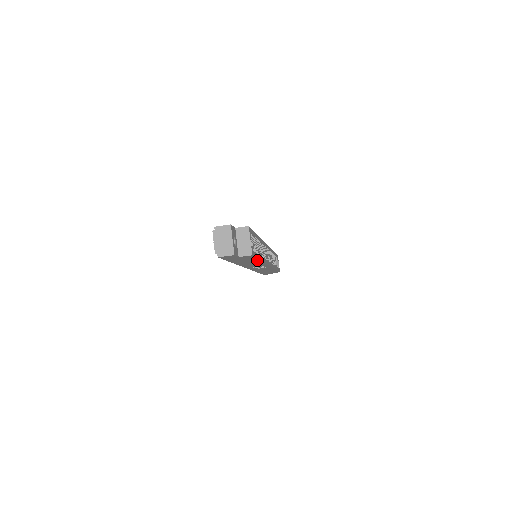
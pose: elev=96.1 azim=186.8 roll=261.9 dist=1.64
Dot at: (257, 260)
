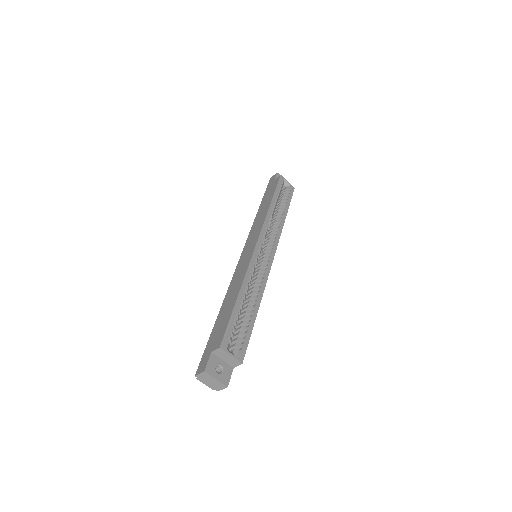
Dot at: (254, 318)
